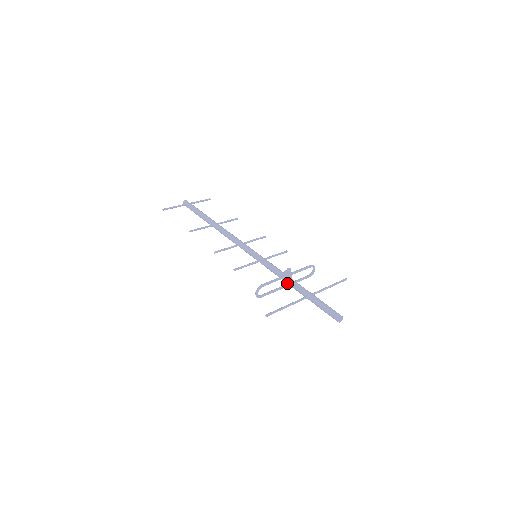
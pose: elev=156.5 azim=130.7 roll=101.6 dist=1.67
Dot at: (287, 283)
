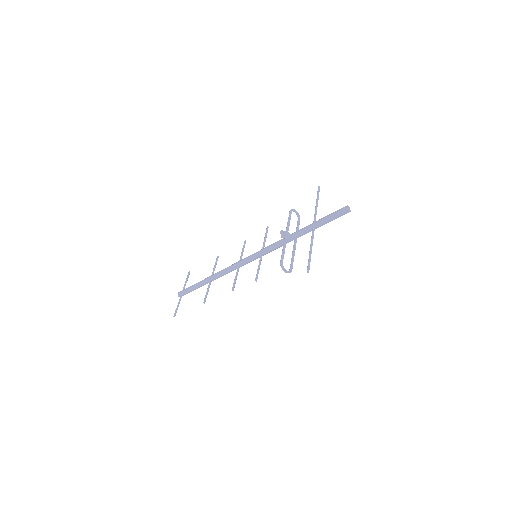
Dot at: occluded
